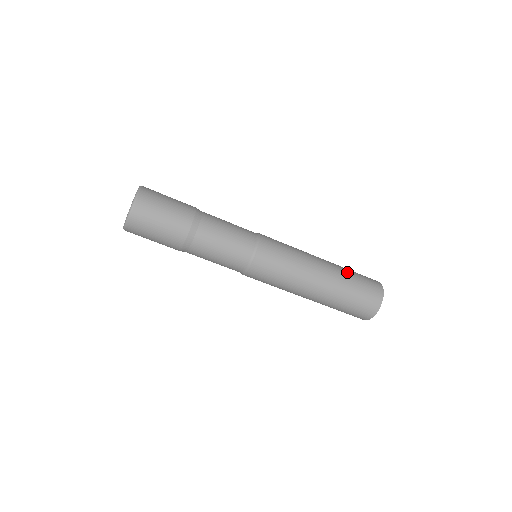
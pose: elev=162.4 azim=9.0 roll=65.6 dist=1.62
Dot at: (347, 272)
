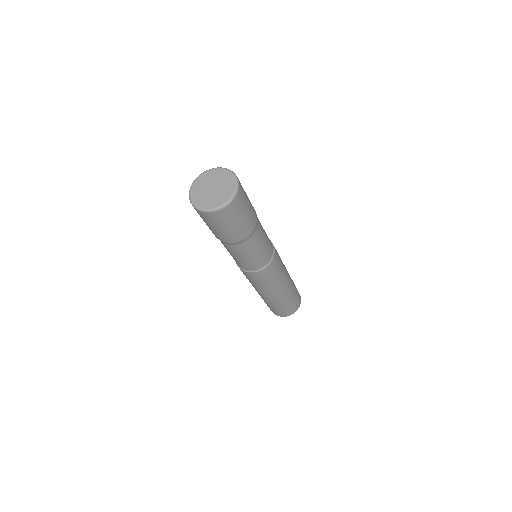
Dot at: (294, 286)
